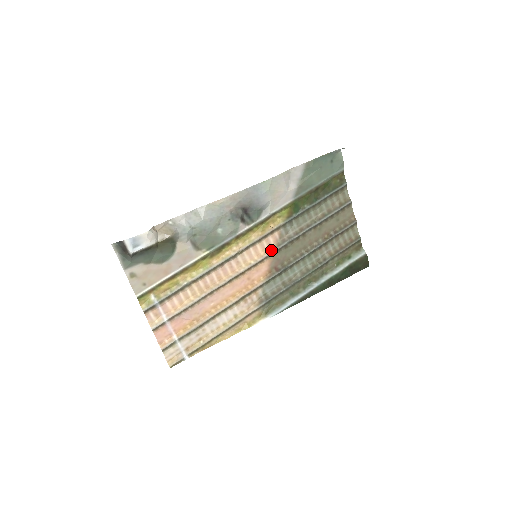
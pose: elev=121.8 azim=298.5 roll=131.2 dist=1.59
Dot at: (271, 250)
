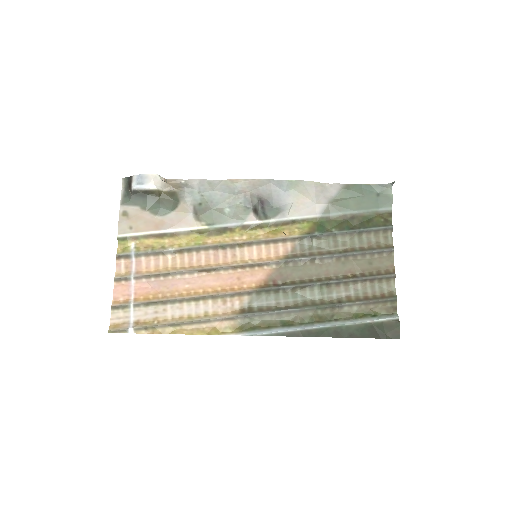
Dot at: (276, 259)
